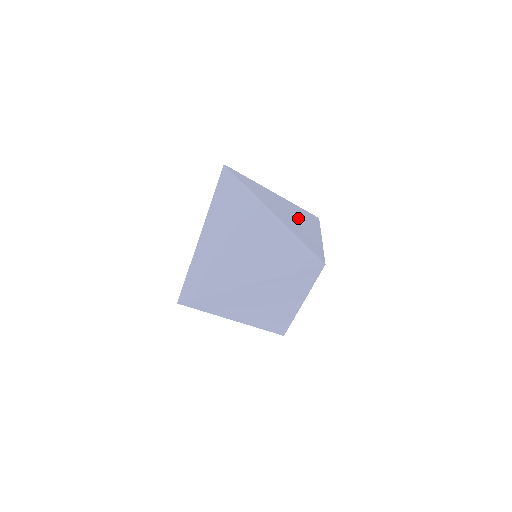
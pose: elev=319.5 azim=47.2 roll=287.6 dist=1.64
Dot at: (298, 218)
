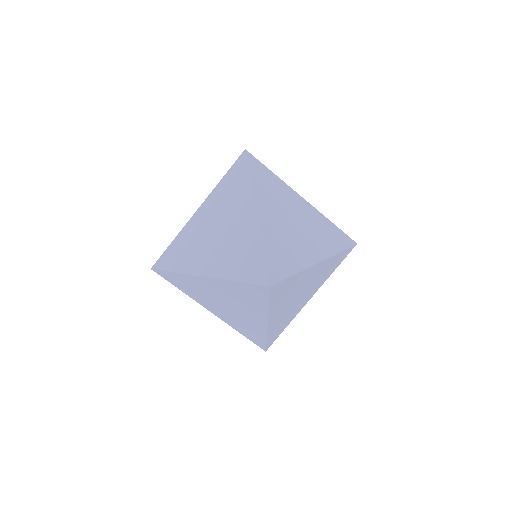
Dot at: (304, 231)
